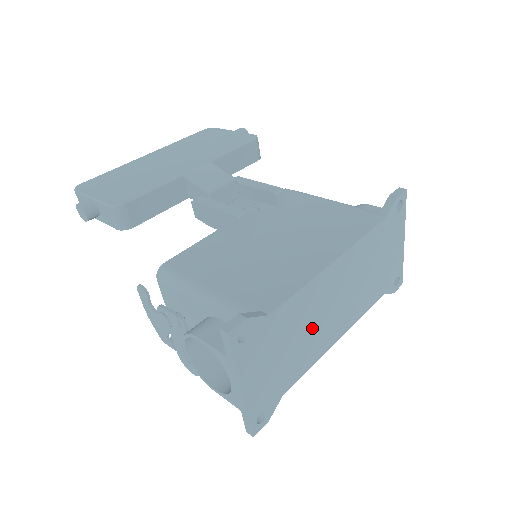
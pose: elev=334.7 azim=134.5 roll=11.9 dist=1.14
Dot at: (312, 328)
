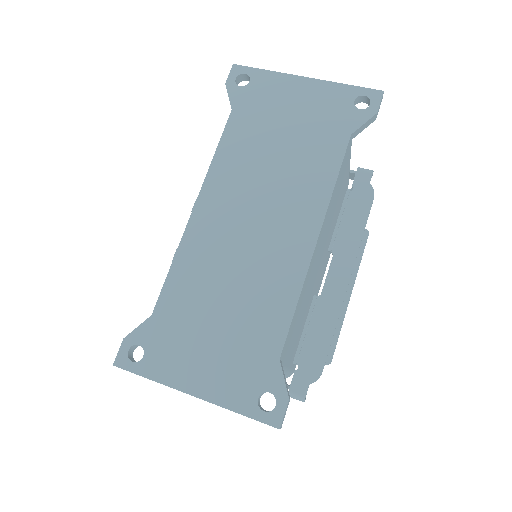
Dot at: (241, 272)
